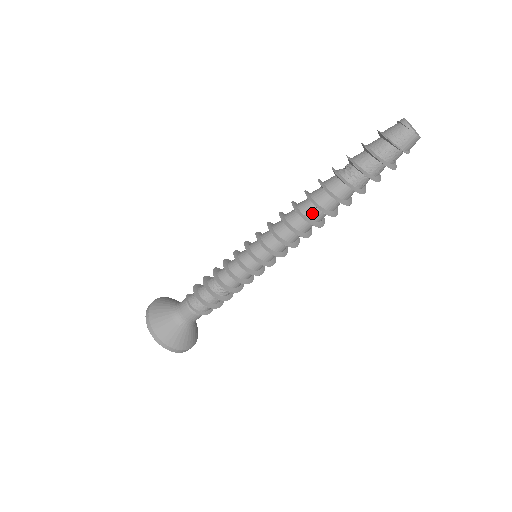
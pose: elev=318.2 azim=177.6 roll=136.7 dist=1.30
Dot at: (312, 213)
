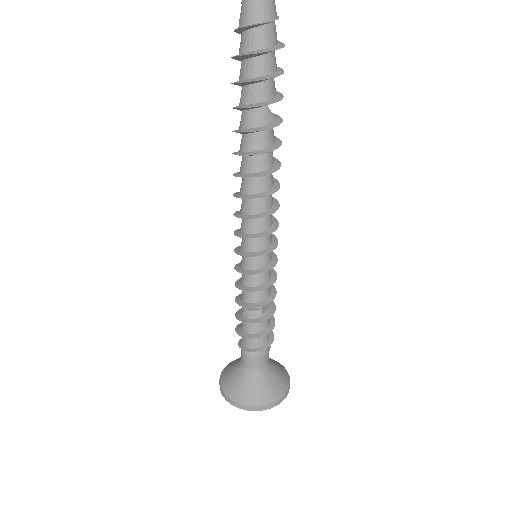
Dot at: (241, 165)
